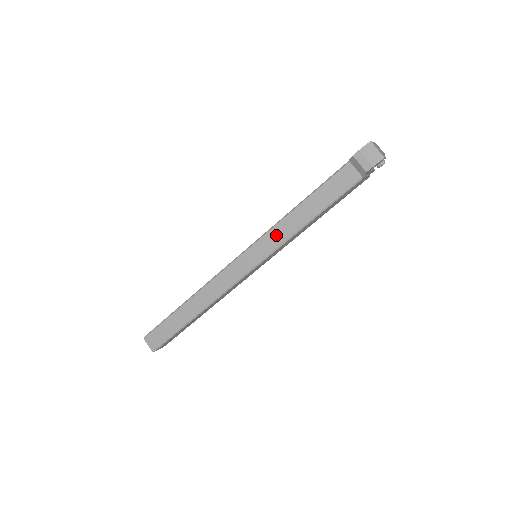
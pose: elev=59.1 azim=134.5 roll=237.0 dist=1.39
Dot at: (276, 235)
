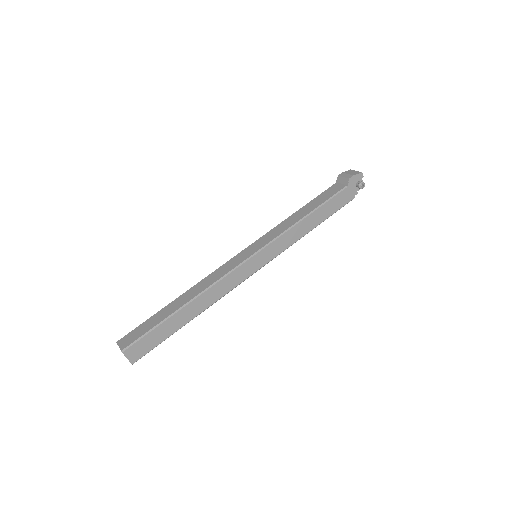
Dot at: (276, 231)
